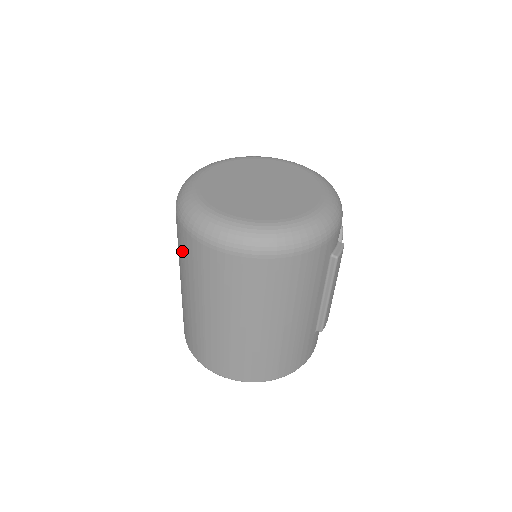
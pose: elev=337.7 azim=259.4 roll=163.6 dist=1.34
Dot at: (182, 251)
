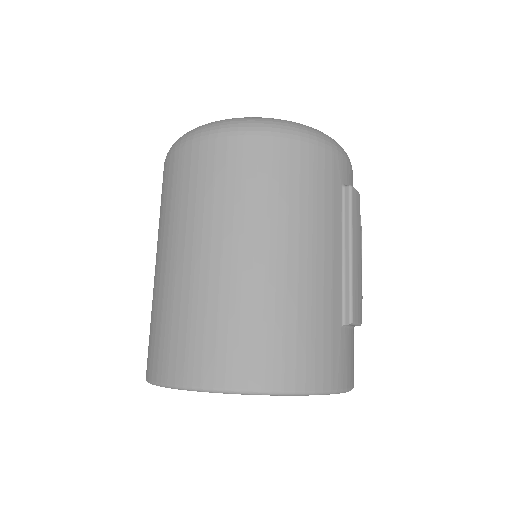
Dot at: (162, 195)
